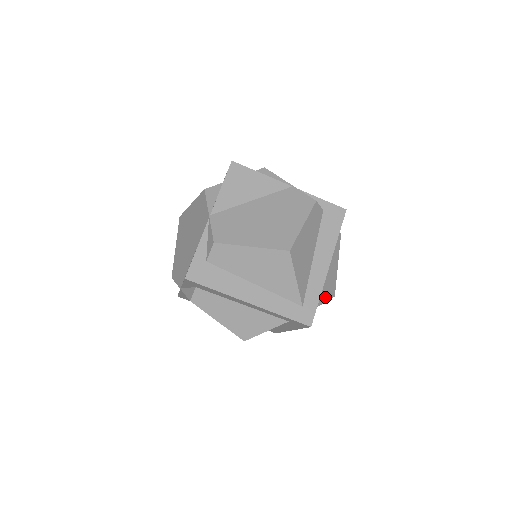
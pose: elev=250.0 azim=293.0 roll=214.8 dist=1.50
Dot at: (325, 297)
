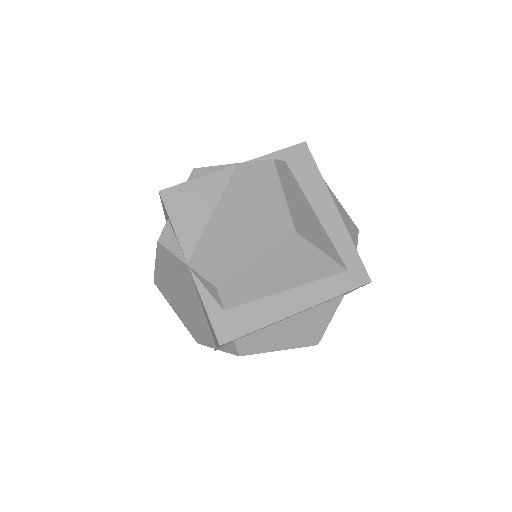
Dot at: (353, 239)
